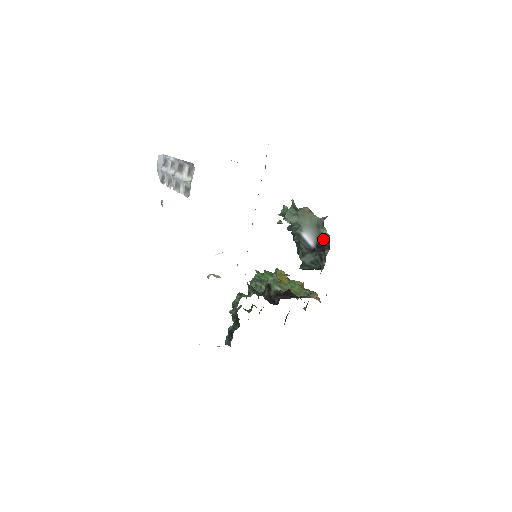
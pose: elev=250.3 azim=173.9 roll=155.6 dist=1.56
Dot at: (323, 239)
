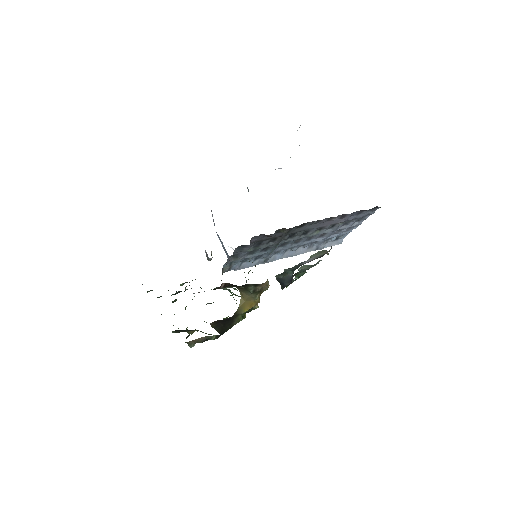
Dot at: (321, 256)
